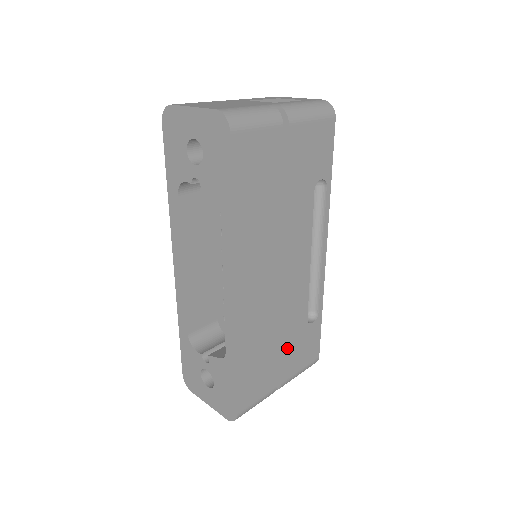
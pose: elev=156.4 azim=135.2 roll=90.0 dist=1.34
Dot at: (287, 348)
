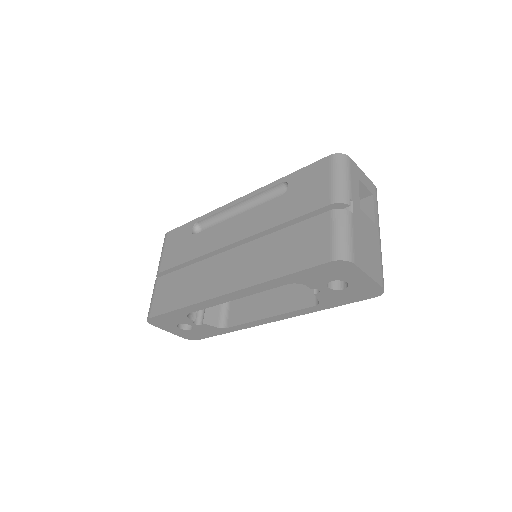
Dot at: occluded
